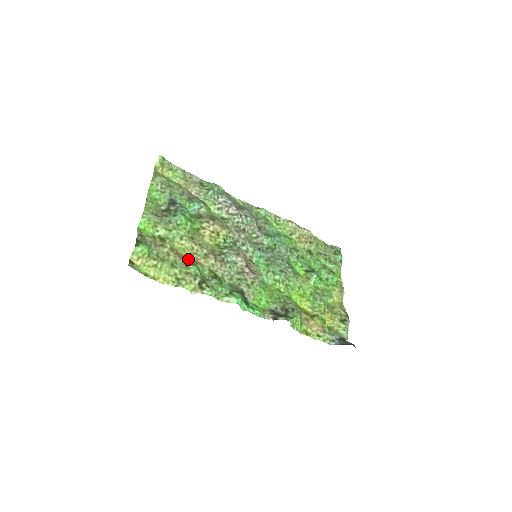
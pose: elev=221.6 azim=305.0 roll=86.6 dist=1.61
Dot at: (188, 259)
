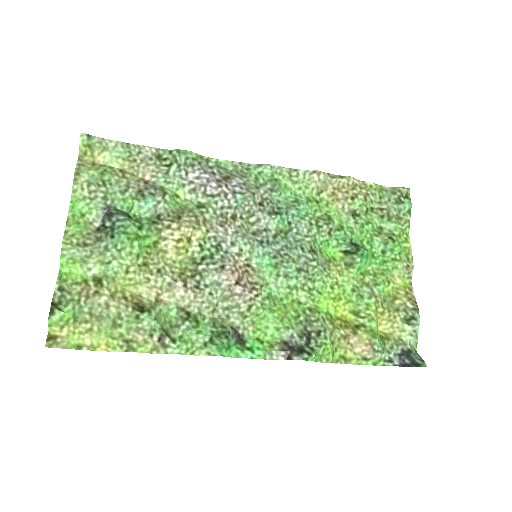
Dot at: (143, 299)
